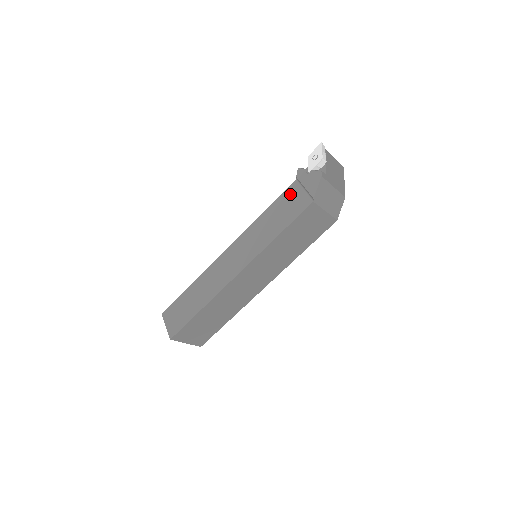
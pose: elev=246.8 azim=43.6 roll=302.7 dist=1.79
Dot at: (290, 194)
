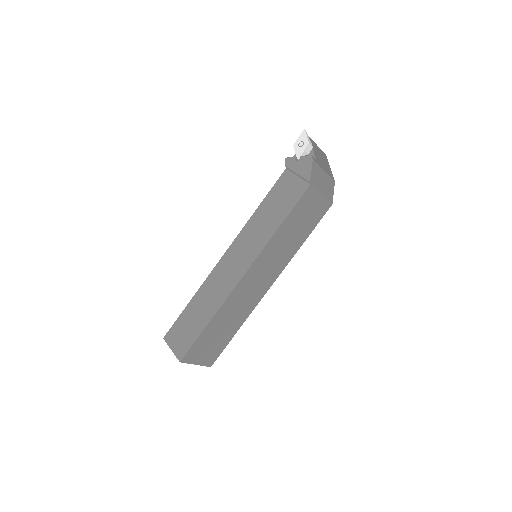
Dot at: (283, 184)
